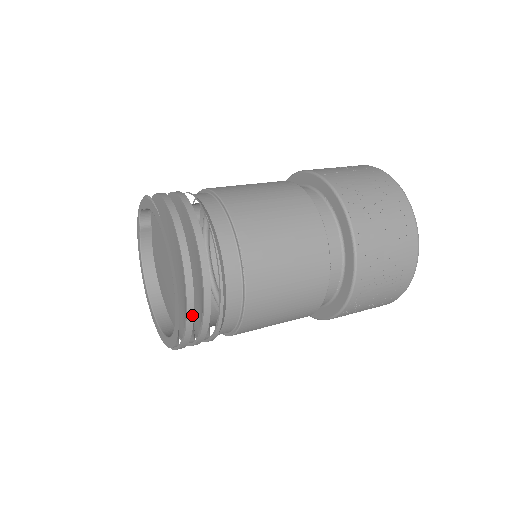
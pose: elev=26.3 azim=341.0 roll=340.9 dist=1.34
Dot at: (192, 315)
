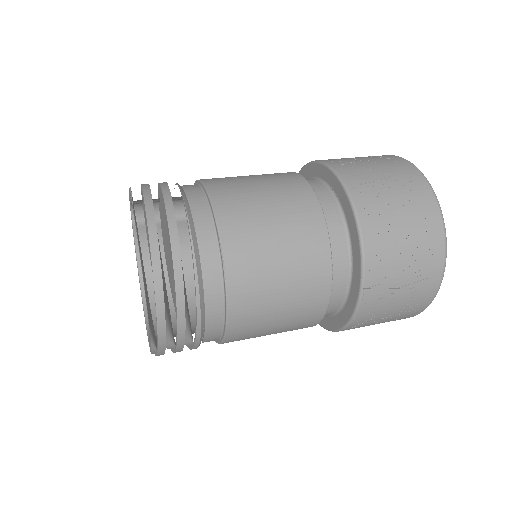
Dot at: (163, 314)
